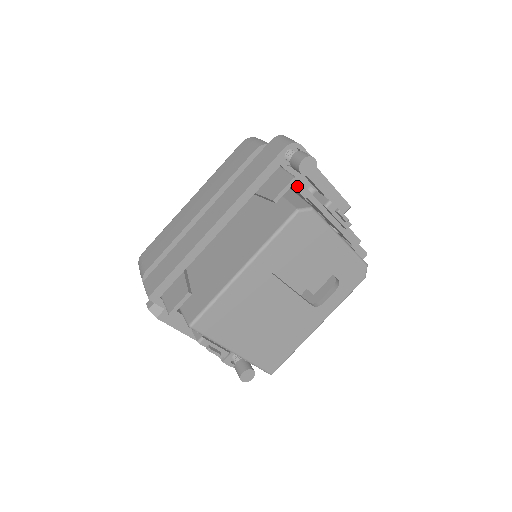
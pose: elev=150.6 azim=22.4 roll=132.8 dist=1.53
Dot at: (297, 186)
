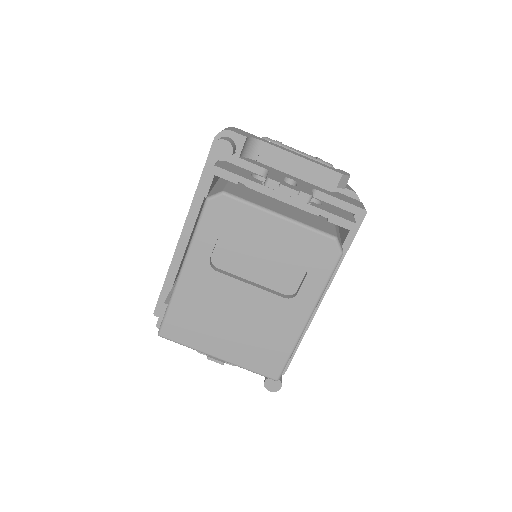
Dot at: (221, 174)
